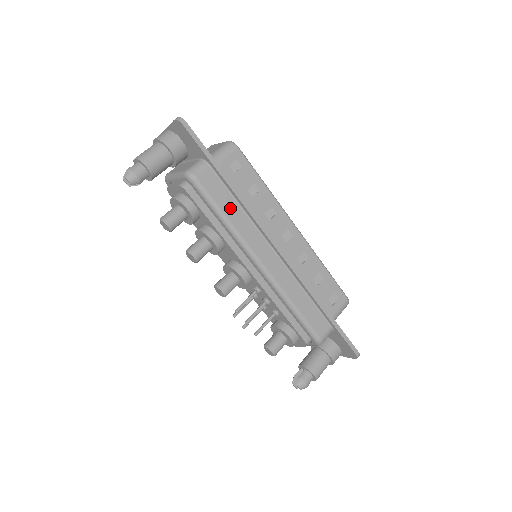
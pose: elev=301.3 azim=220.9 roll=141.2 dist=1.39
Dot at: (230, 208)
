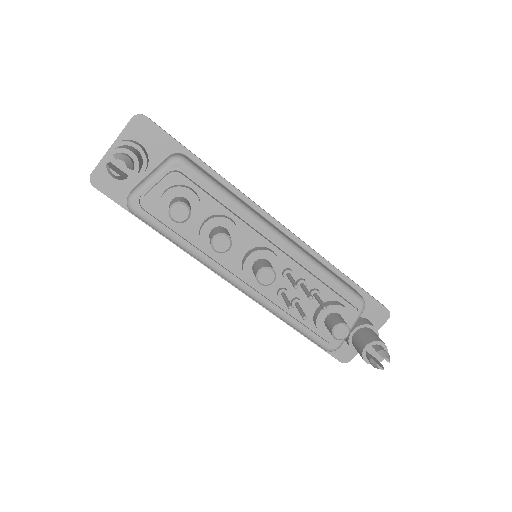
Dot at: (225, 188)
